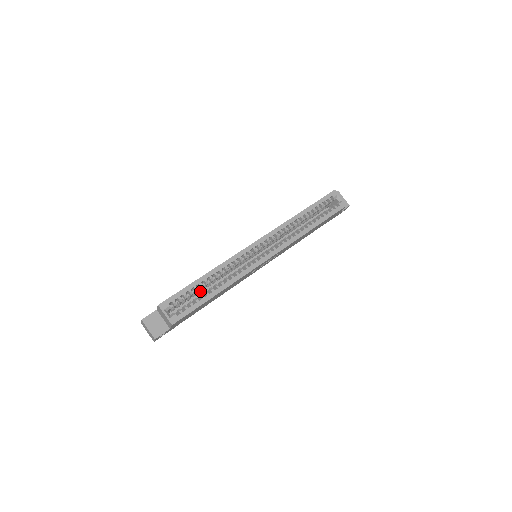
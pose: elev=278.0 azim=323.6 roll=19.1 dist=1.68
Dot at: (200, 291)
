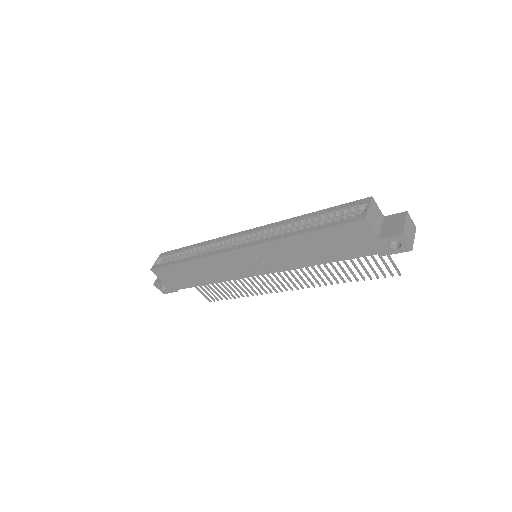
Dot at: occluded
